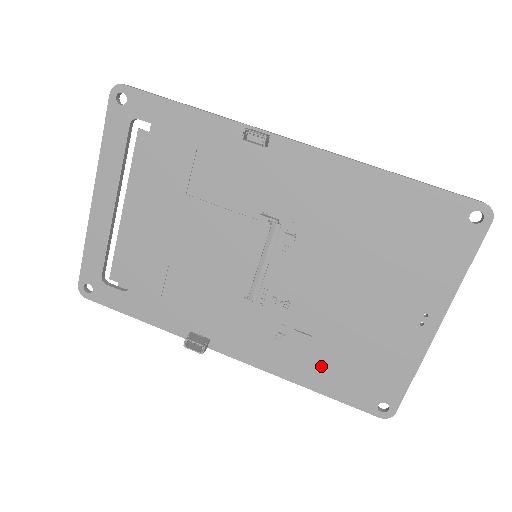
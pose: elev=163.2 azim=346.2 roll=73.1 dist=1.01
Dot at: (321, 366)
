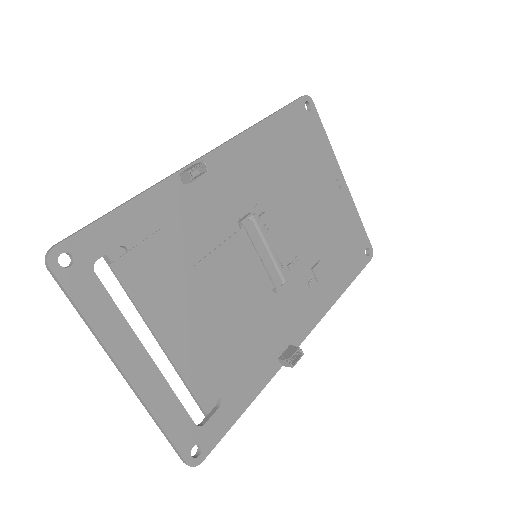
Dot at: (336, 271)
